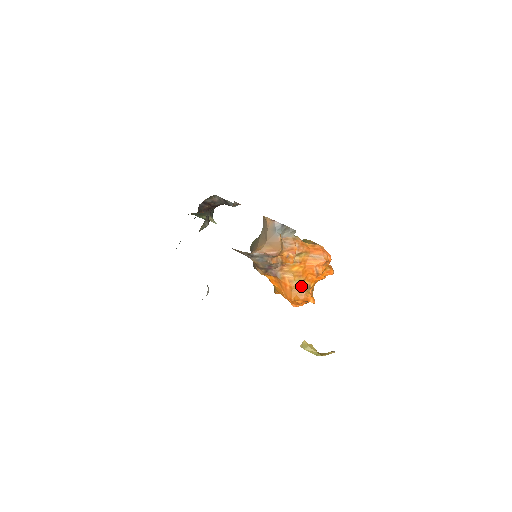
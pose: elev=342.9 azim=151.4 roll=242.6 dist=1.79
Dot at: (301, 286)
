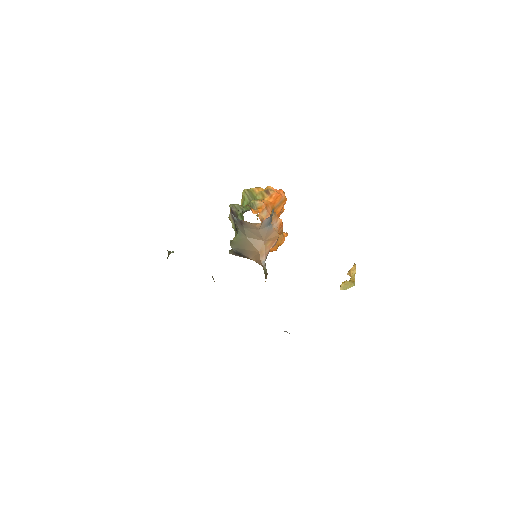
Dot at: occluded
